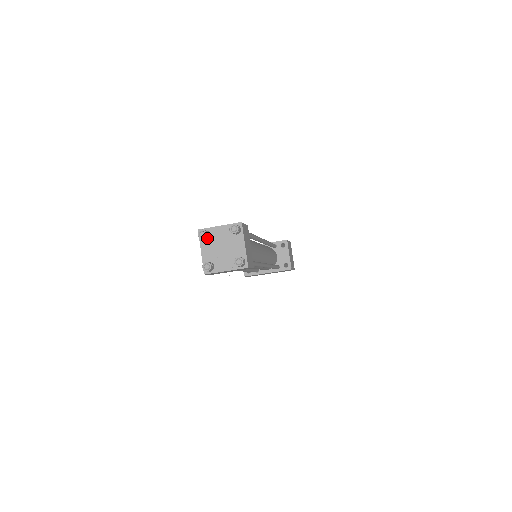
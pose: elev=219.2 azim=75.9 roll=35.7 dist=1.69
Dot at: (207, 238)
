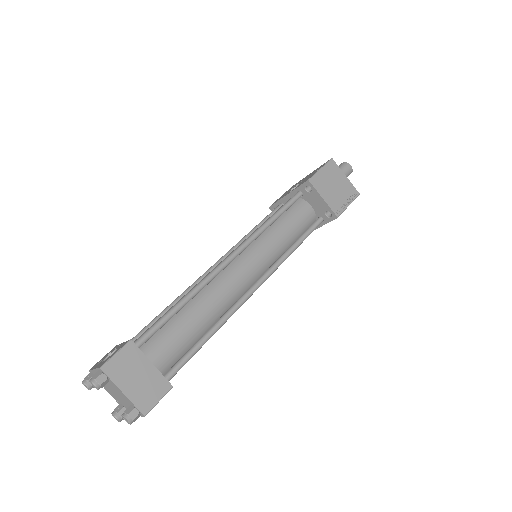
Dot at: occluded
